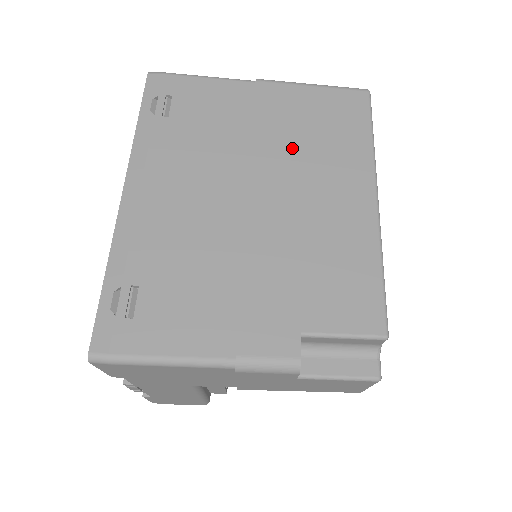
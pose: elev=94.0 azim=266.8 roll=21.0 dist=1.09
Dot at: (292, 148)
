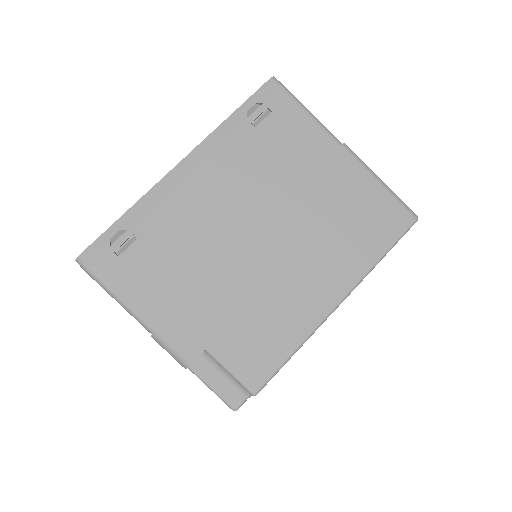
Dot at: (317, 221)
